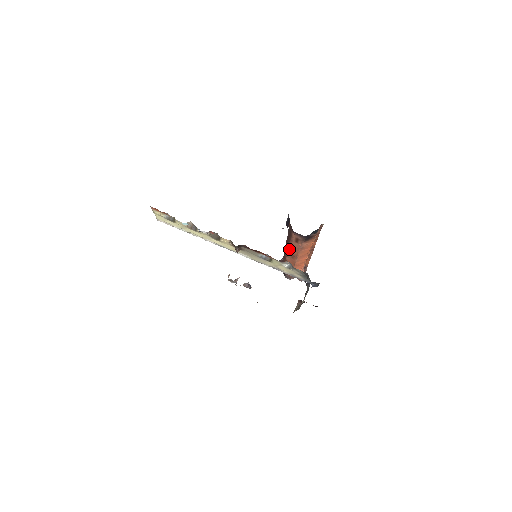
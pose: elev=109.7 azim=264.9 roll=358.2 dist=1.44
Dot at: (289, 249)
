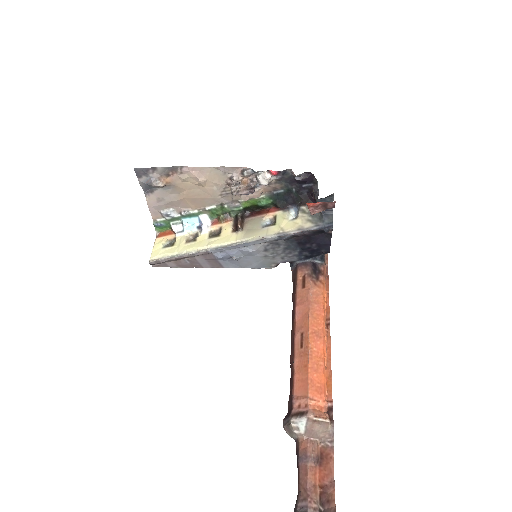
Dot at: (296, 323)
